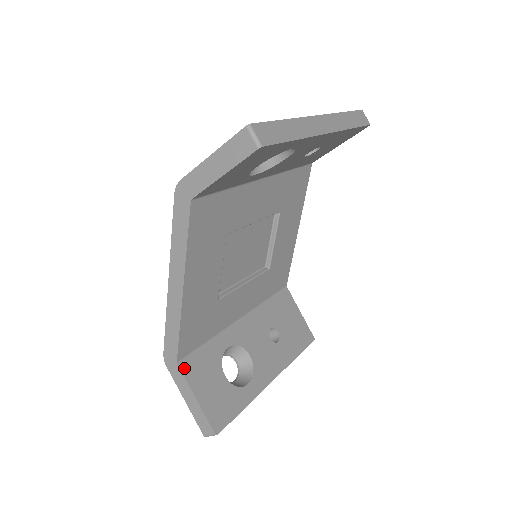
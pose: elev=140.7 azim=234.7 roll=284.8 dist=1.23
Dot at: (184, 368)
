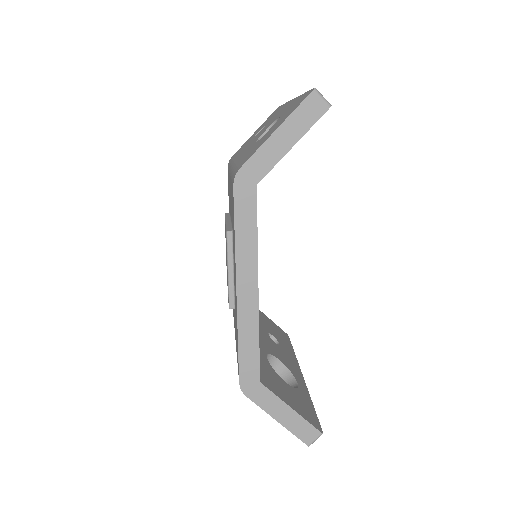
Dot at: (266, 385)
